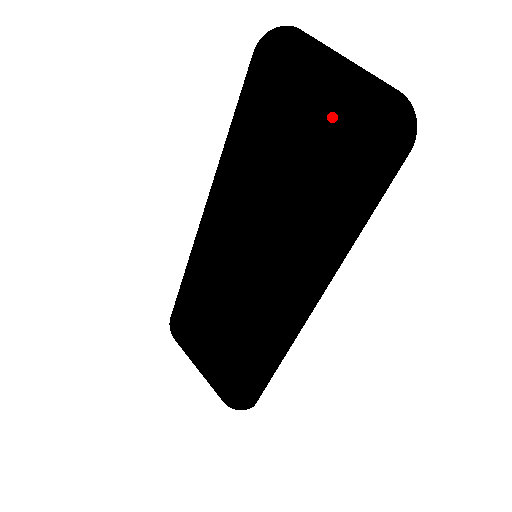
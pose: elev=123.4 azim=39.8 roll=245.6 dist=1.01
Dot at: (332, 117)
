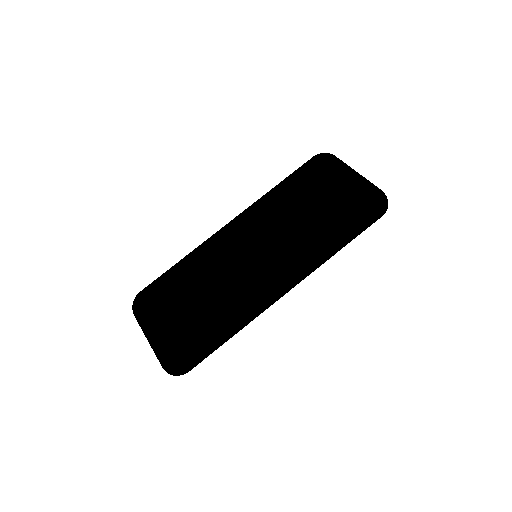
Dot at: (352, 187)
